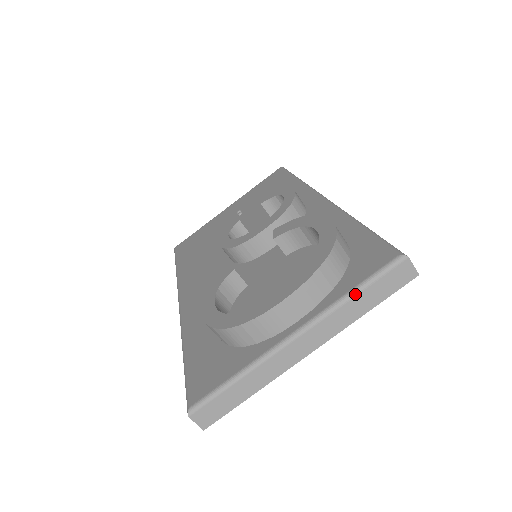
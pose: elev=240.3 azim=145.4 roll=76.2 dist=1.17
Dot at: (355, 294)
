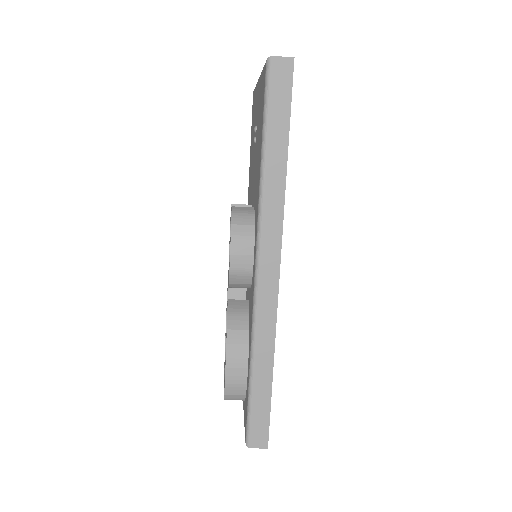
Dot at: occluded
